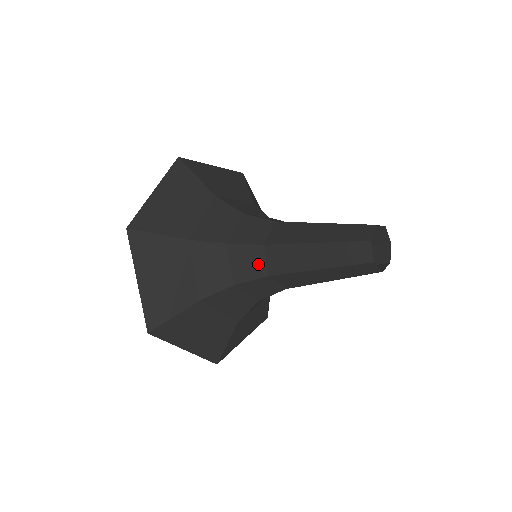
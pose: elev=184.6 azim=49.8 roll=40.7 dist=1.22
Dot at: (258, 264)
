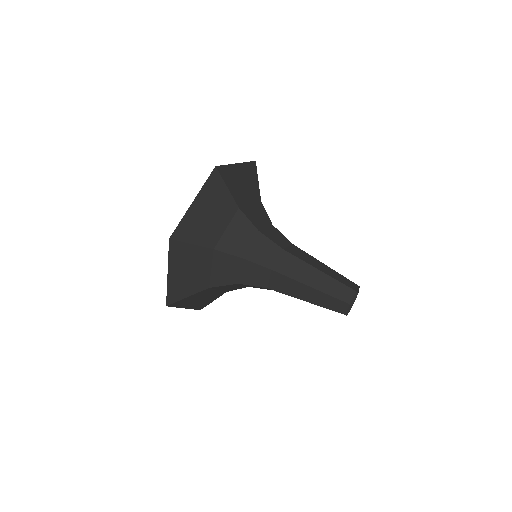
Dot at: (262, 279)
